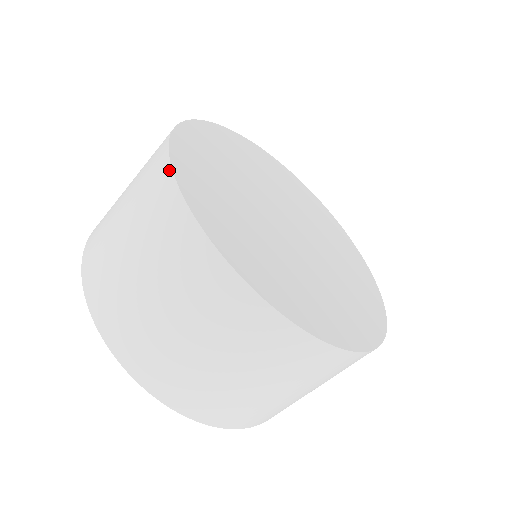
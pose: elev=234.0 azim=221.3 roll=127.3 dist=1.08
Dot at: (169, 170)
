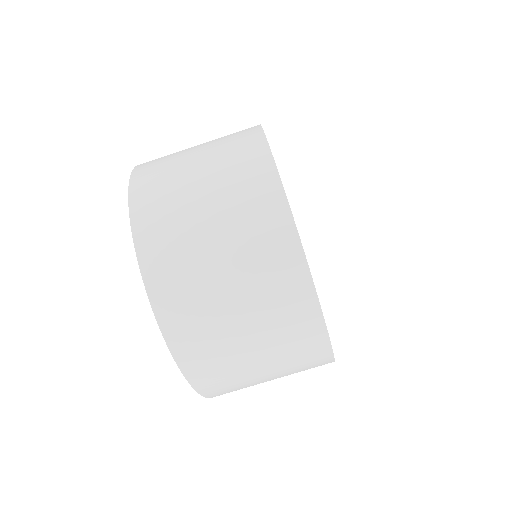
Dot at: occluded
